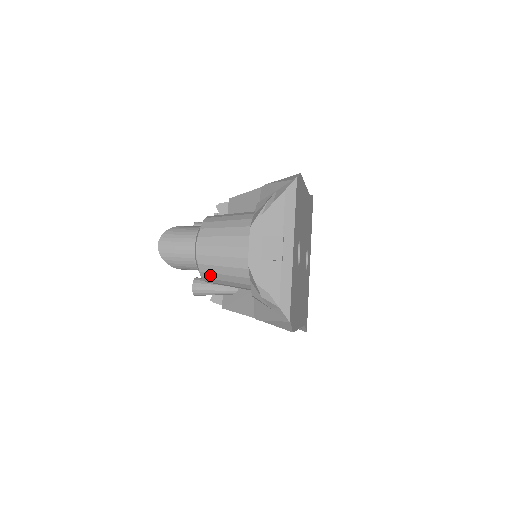
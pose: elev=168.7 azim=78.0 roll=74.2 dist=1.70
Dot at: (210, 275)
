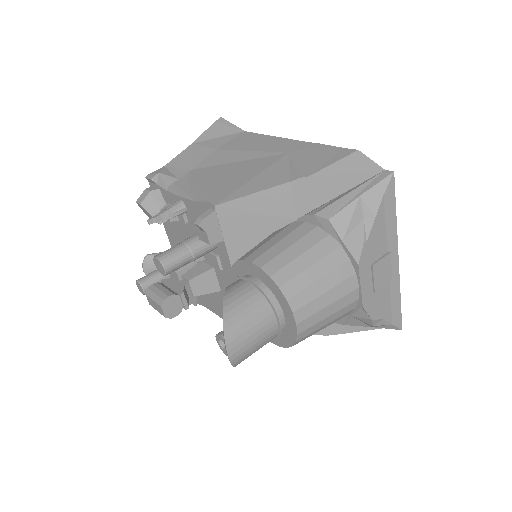
Dot at: (302, 340)
